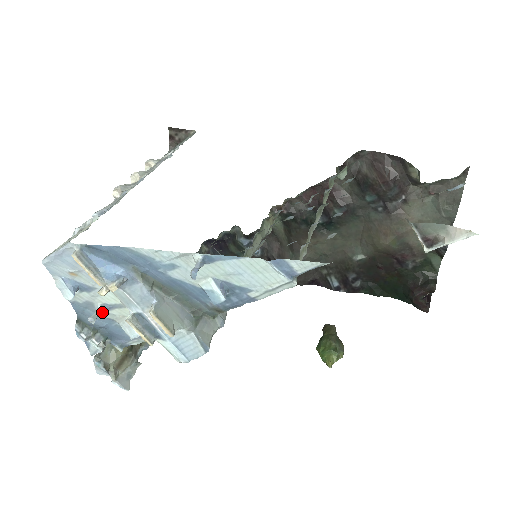
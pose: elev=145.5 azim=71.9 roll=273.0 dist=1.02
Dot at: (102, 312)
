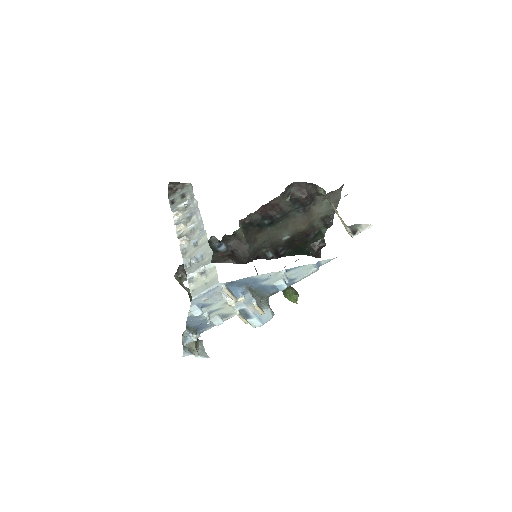
Dot at: (208, 316)
